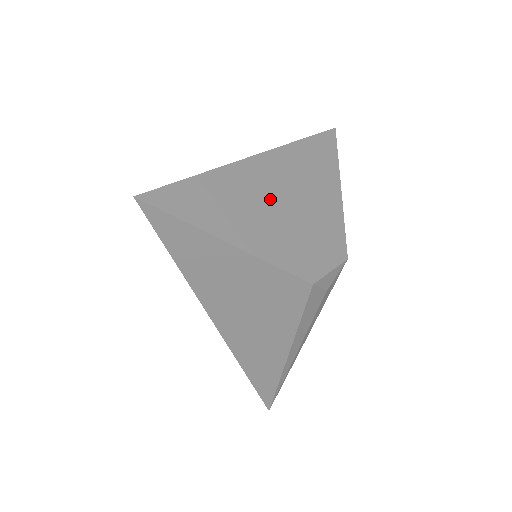
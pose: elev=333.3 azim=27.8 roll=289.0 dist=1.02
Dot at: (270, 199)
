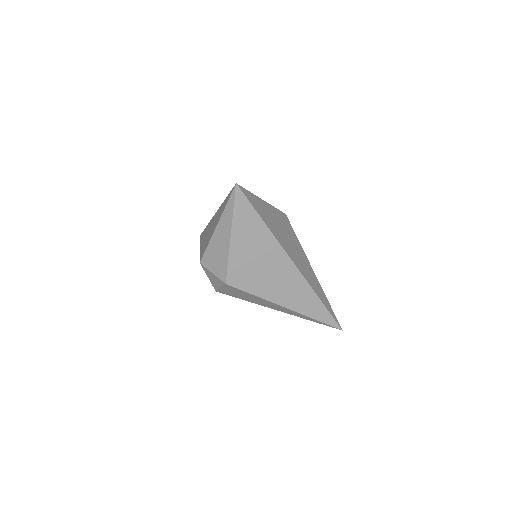
Dot at: occluded
